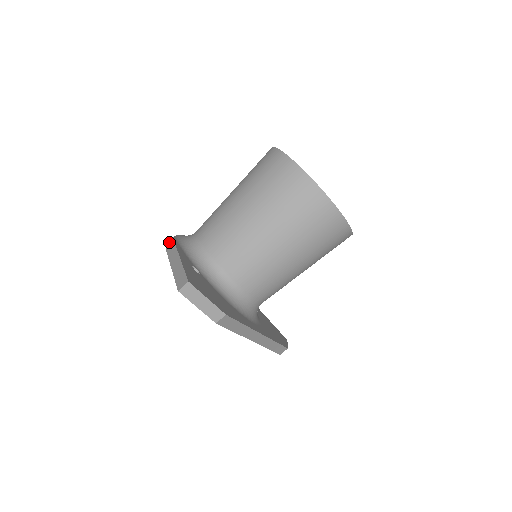
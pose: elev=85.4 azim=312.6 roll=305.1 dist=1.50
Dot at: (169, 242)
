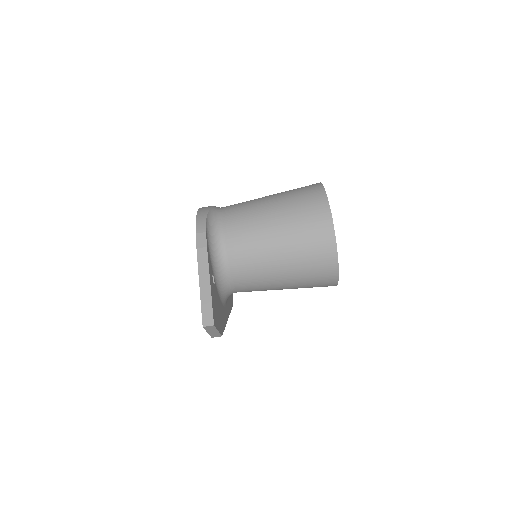
Dot at: (200, 235)
